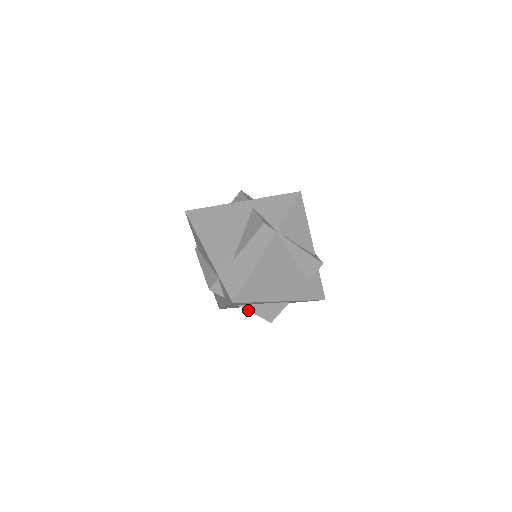
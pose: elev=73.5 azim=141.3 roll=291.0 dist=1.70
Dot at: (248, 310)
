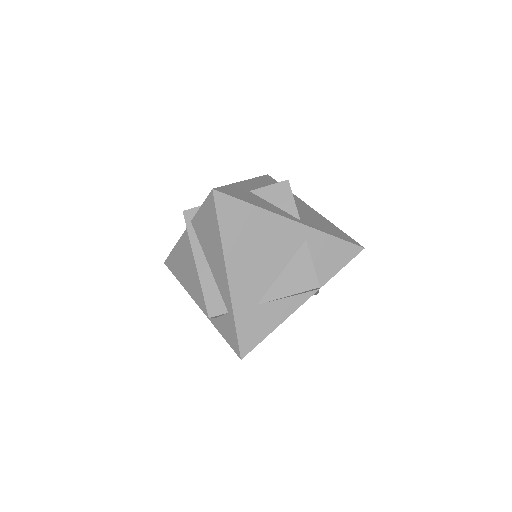
Dot at: occluded
